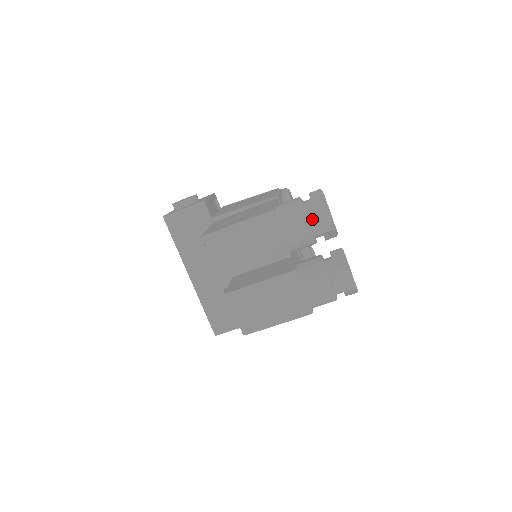
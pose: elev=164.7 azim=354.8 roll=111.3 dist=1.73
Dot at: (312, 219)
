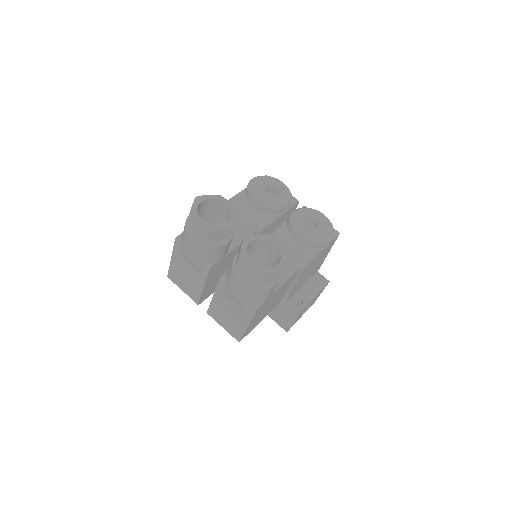
Dot at: (195, 231)
